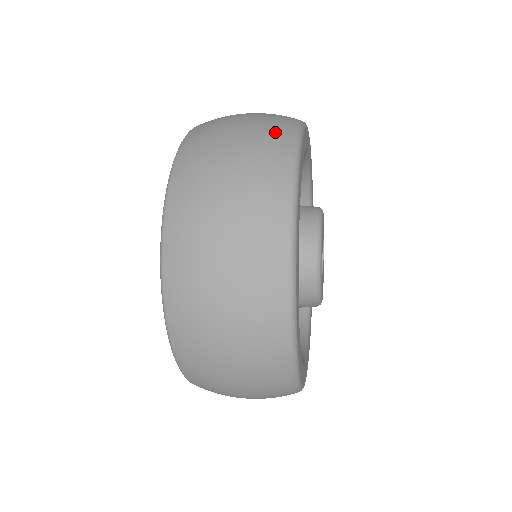
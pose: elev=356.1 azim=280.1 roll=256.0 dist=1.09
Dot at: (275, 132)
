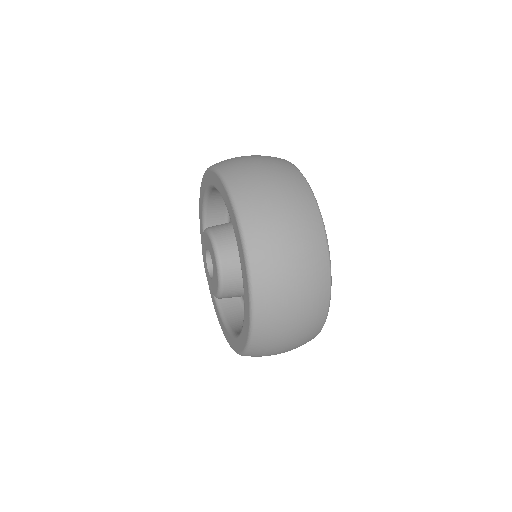
Dot at: (286, 168)
